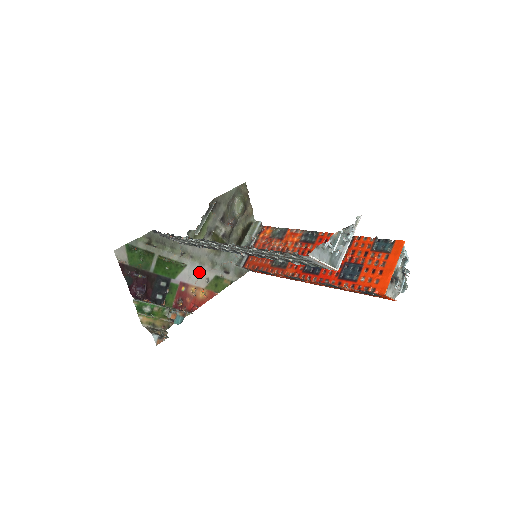
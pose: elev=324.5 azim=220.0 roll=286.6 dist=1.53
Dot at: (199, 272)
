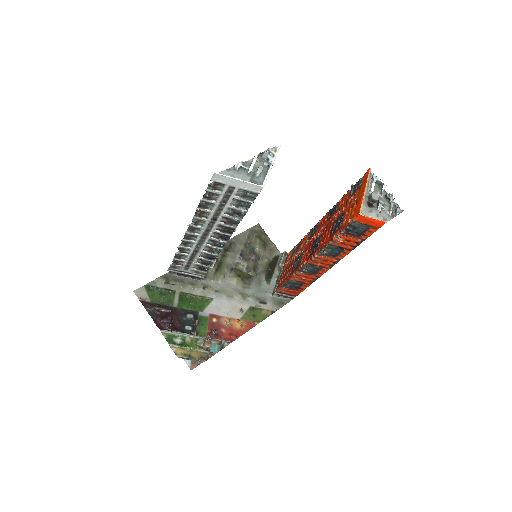
Dot at: (229, 304)
